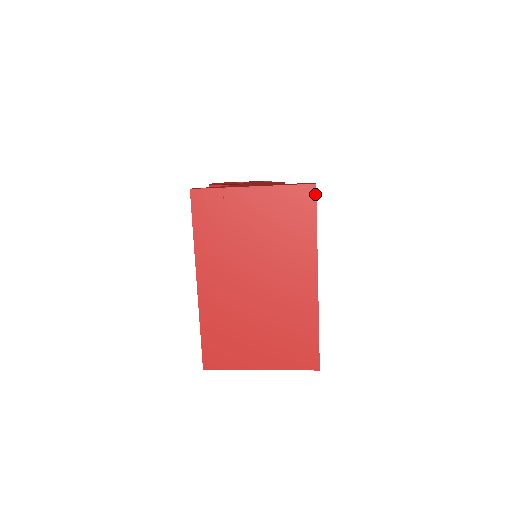
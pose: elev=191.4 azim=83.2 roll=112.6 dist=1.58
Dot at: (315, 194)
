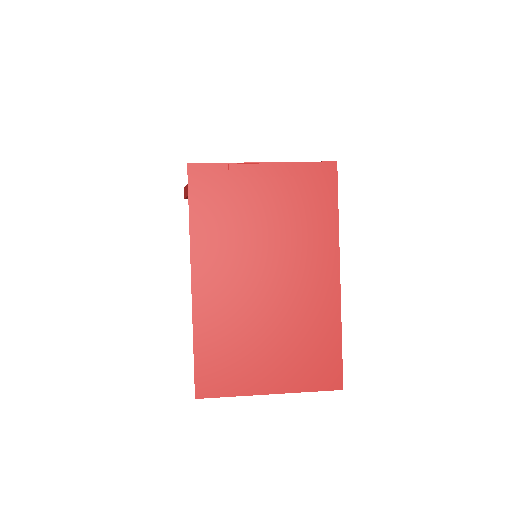
Dot at: (336, 173)
